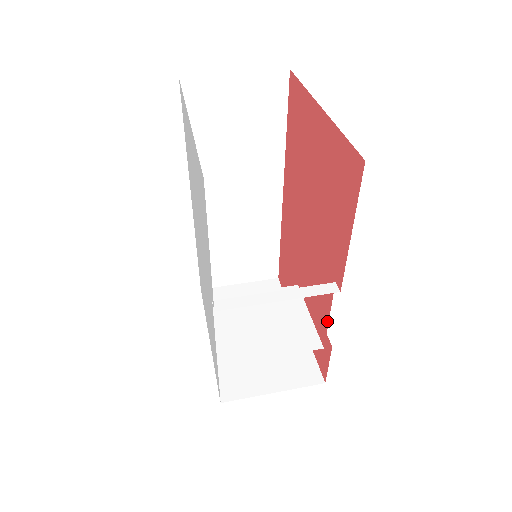
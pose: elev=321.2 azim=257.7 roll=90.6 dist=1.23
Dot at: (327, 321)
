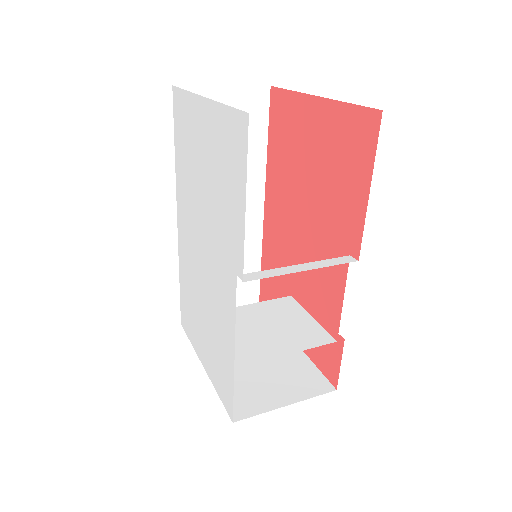
Dot at: (340, 306)
